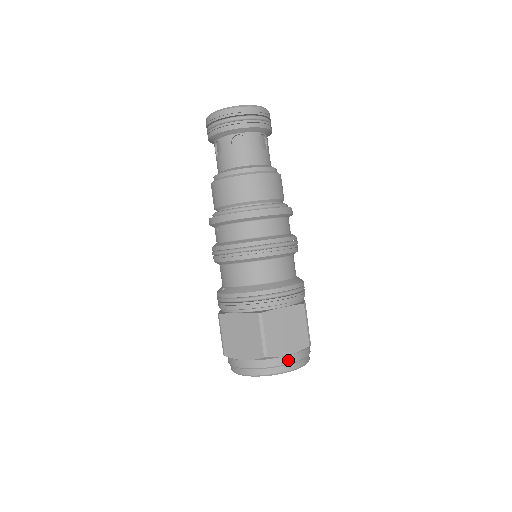
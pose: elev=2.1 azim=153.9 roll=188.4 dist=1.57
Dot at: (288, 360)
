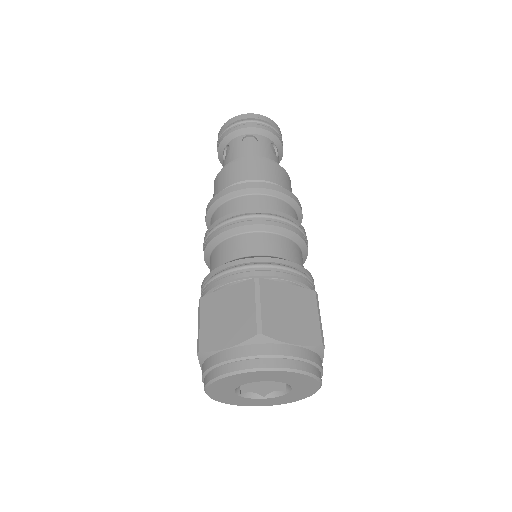
Dot at: (225, 356)
